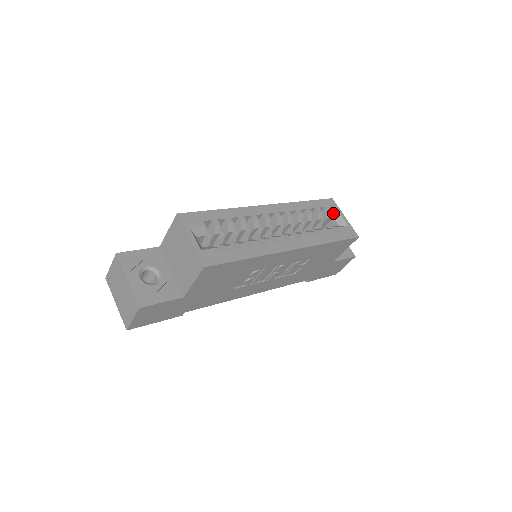
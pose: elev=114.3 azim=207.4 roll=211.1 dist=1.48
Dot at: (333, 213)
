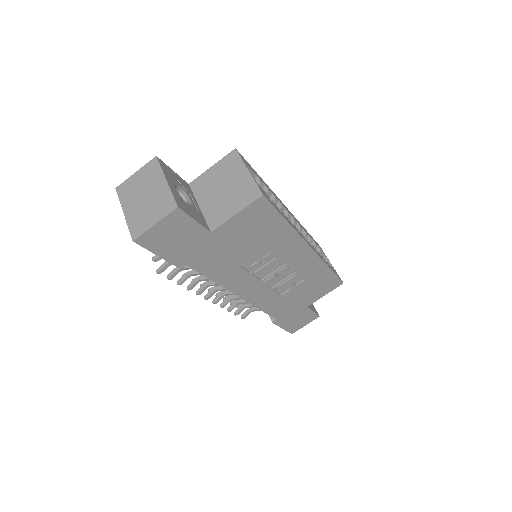
Dot at: occluded
